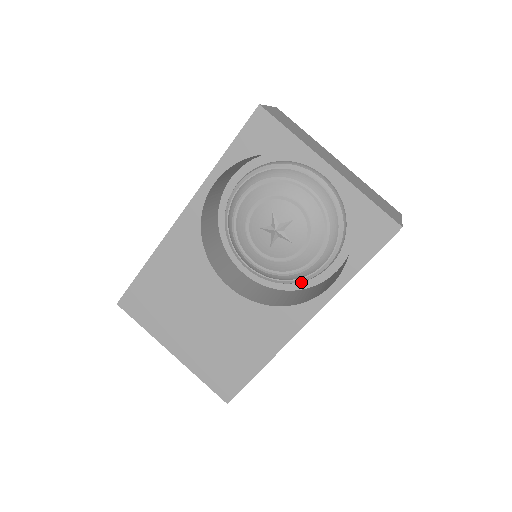
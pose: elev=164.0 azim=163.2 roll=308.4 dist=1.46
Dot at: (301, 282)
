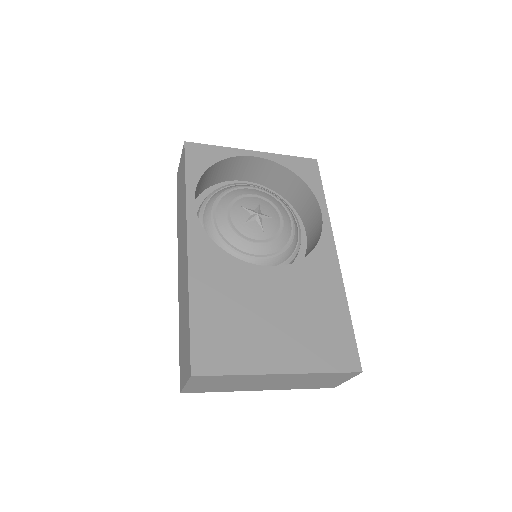
Dot at: (296, 259)
